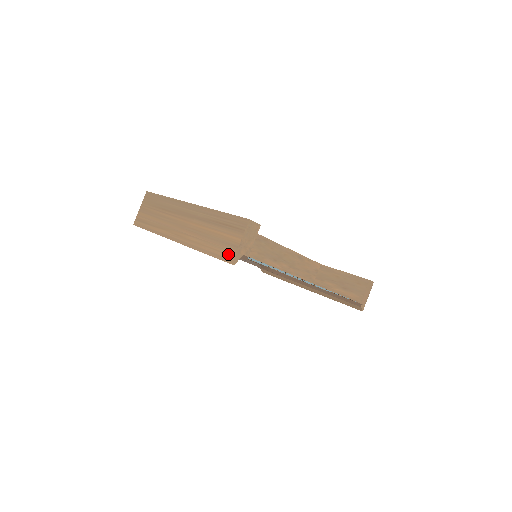
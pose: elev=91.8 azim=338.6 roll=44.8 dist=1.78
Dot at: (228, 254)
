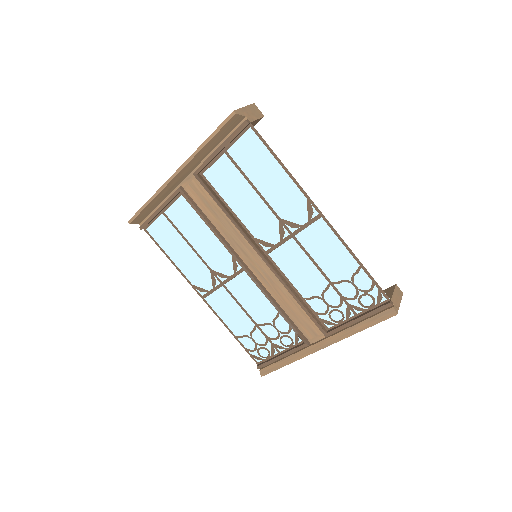
Dot at: occluded
